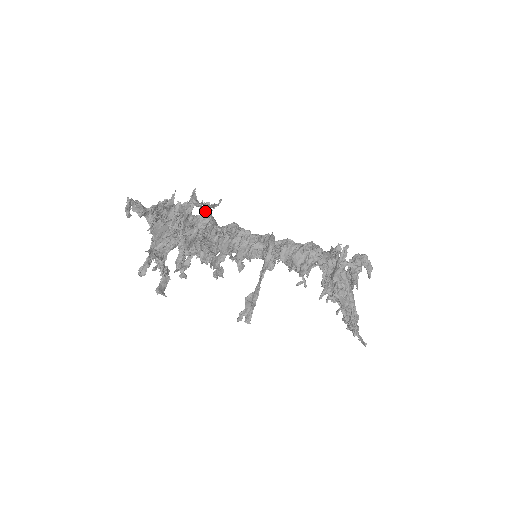
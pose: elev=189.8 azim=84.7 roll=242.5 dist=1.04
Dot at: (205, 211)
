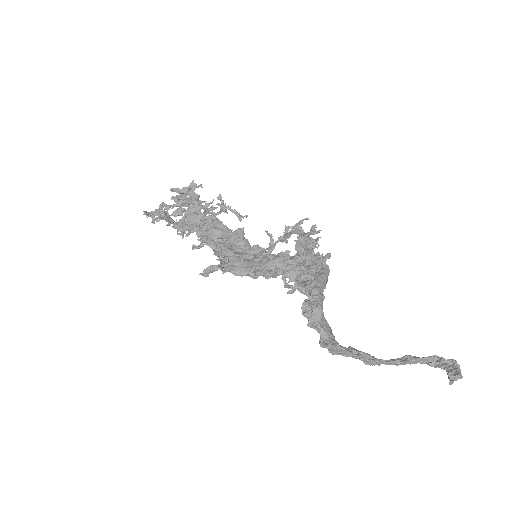
Dot at: (219, 203)
